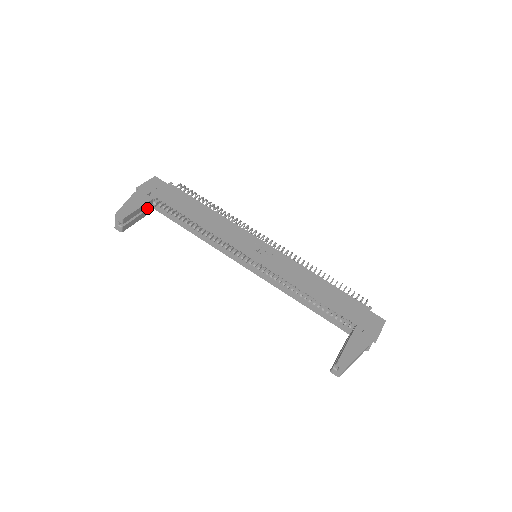
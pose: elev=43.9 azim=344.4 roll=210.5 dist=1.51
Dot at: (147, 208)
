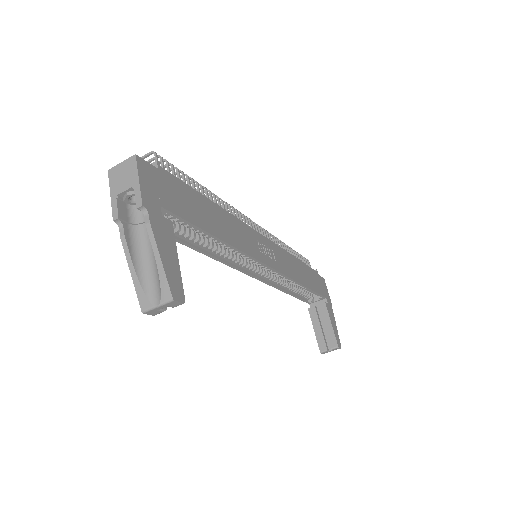
Dot at: occluded
